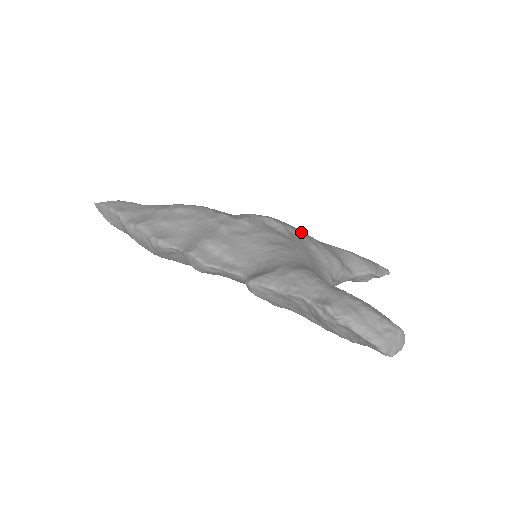
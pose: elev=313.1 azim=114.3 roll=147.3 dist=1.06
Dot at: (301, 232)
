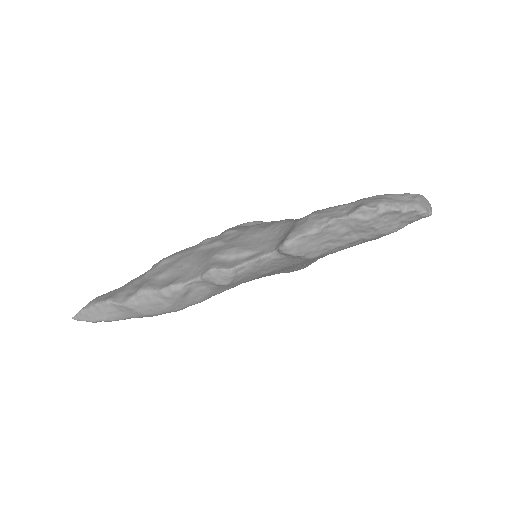
Dot at: occluded
